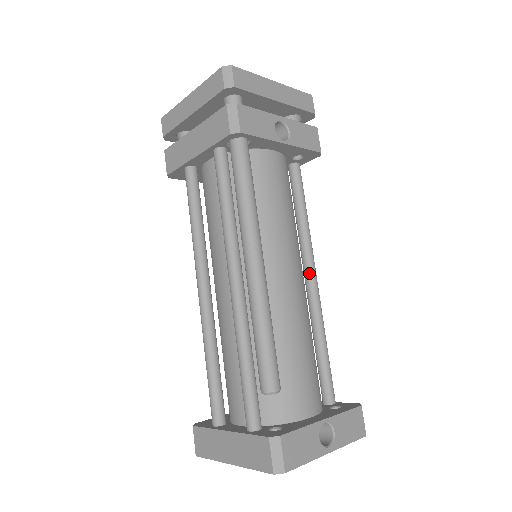
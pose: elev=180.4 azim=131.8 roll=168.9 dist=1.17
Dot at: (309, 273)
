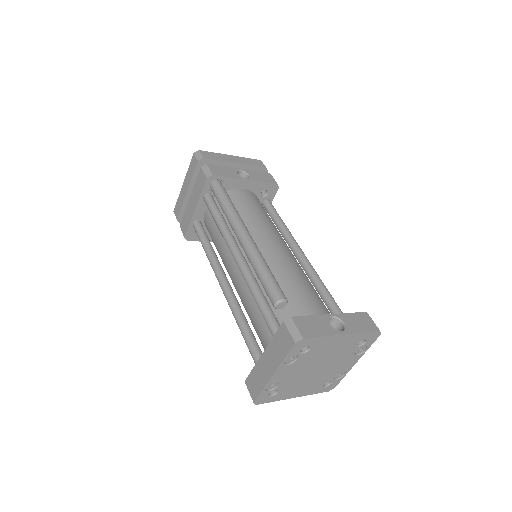
Dot at: (298, 253)
